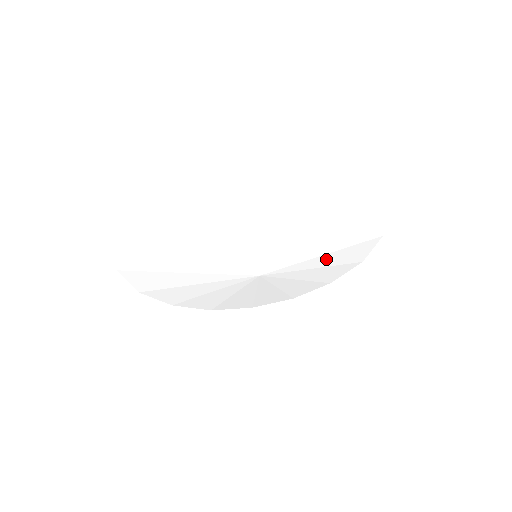
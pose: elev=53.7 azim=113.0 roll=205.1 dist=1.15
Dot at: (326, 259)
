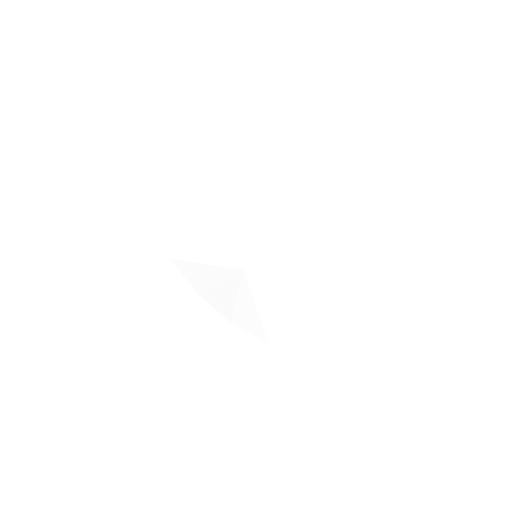
Dot at: (295, 318)
